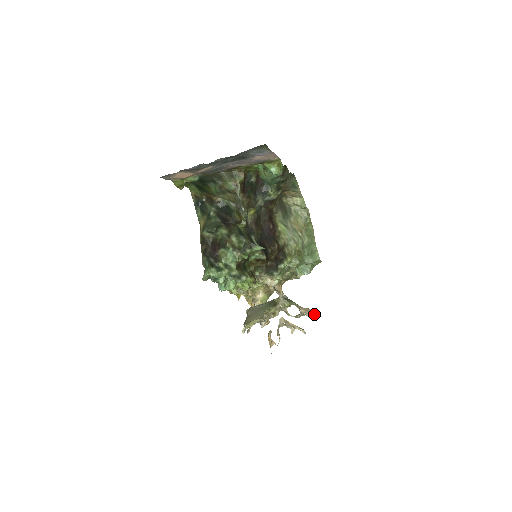
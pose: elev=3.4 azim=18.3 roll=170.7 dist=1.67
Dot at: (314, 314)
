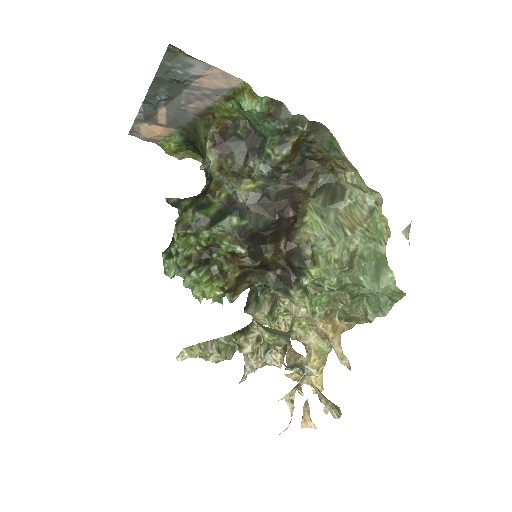
Dot at: (296, 364)
